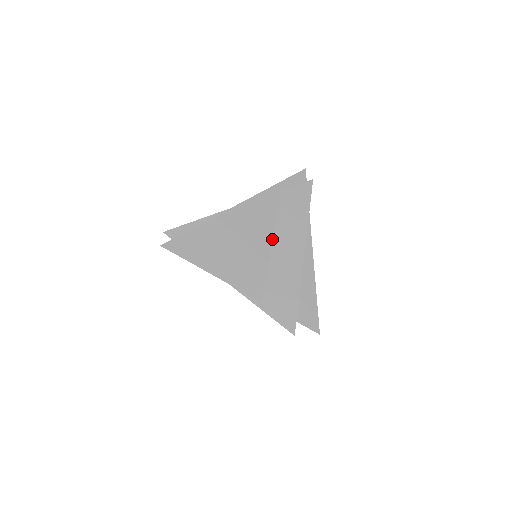
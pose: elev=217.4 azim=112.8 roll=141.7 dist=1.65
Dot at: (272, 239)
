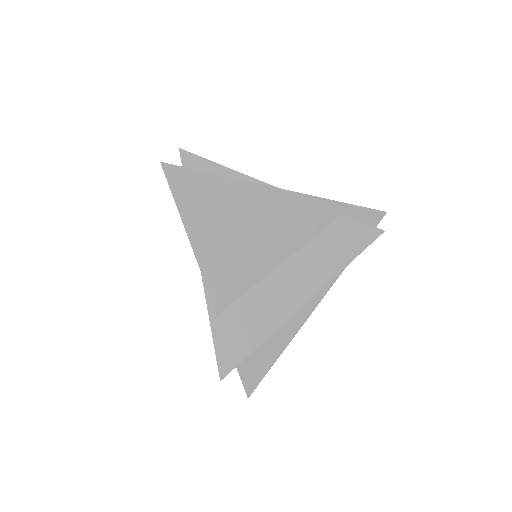
Dot at: (287, 258)
